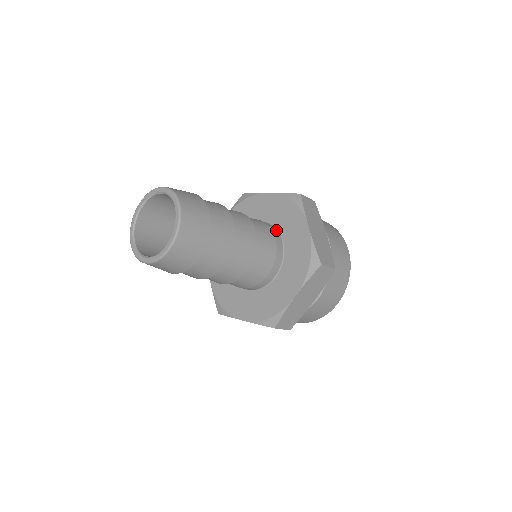
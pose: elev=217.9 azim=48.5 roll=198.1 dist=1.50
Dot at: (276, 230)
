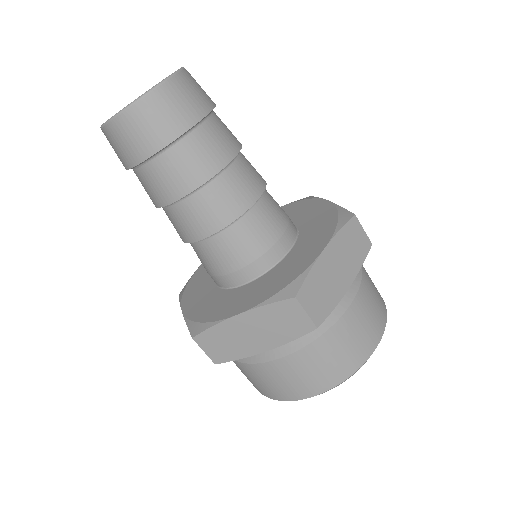
Dot at: occluded
